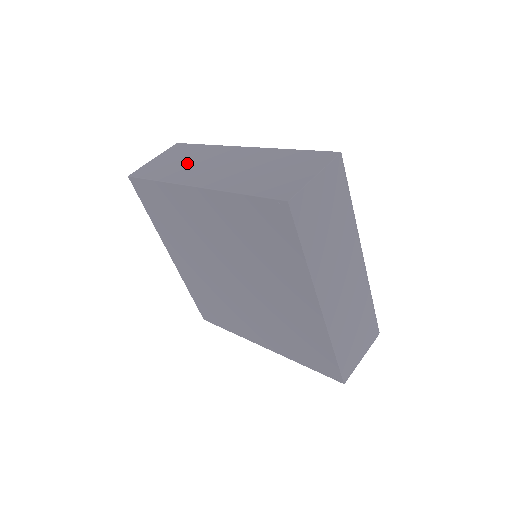
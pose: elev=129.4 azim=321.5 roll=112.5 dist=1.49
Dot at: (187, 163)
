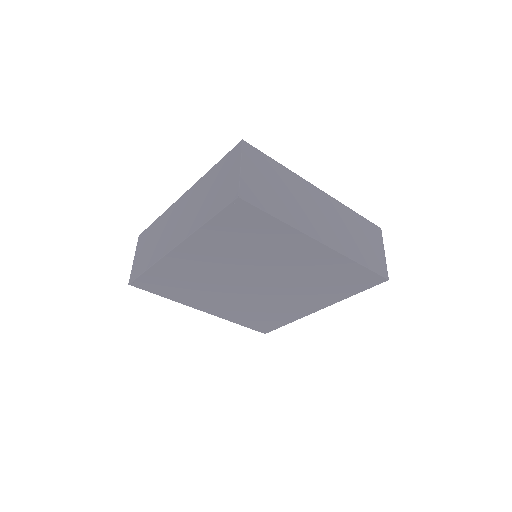
Dot at: (157, 239)
